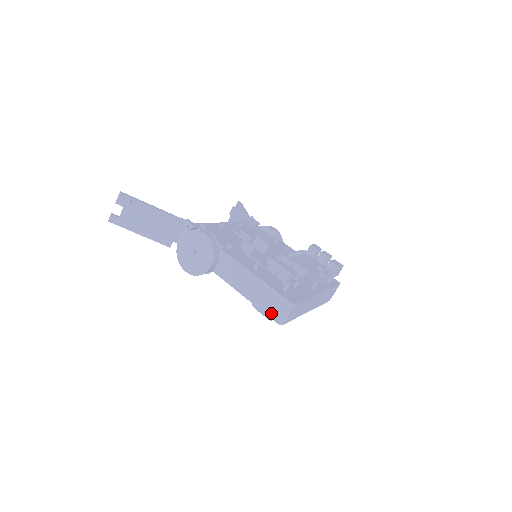
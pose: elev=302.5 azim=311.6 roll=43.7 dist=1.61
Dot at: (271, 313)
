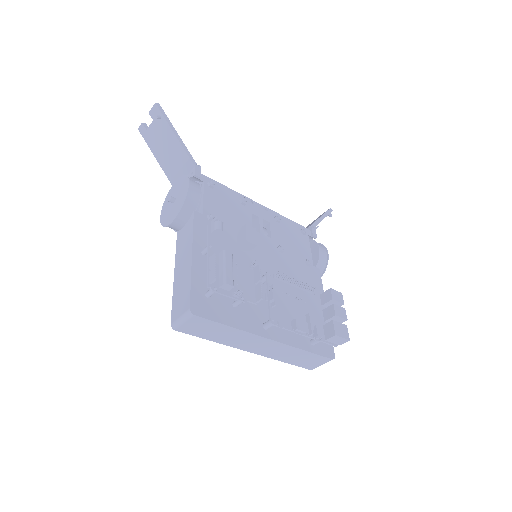
Dot at: (174, 308)
